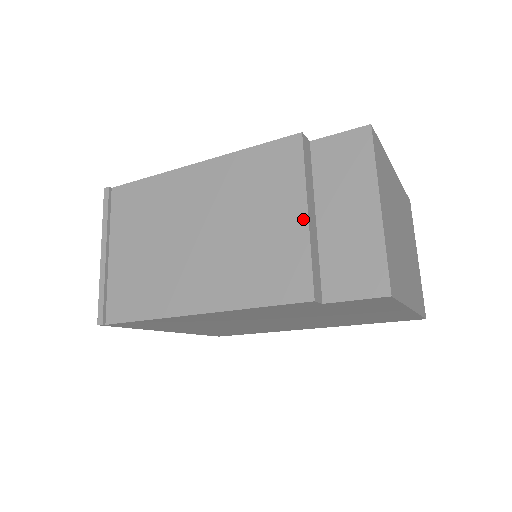
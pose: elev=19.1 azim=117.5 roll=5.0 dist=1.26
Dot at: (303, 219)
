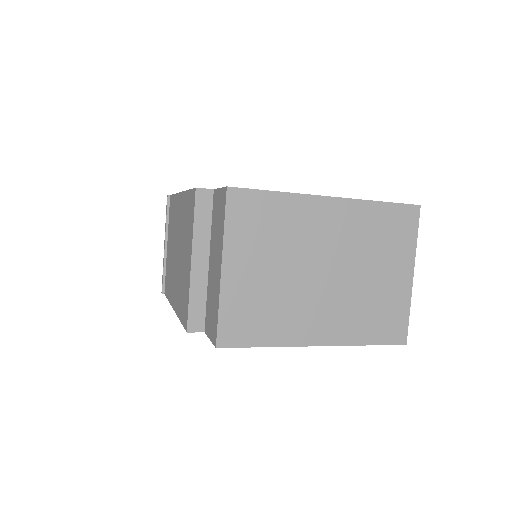
Dot at: (190, 265)
